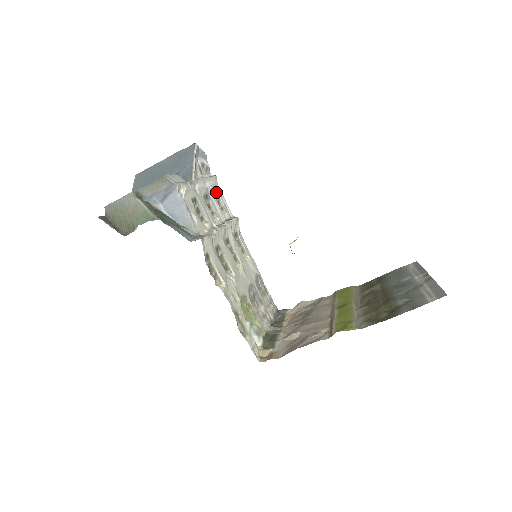
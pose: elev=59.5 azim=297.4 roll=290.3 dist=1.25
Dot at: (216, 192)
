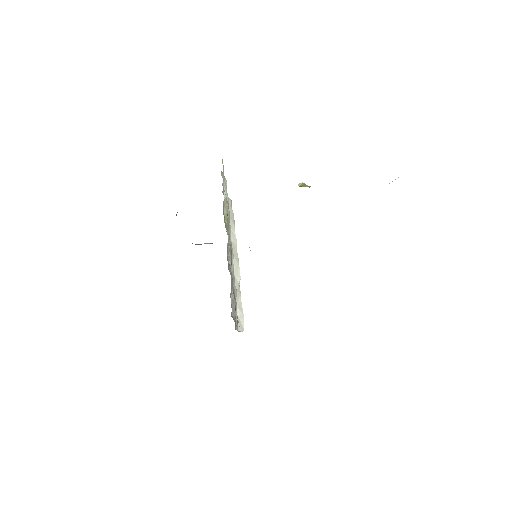
Dot at: occluded
